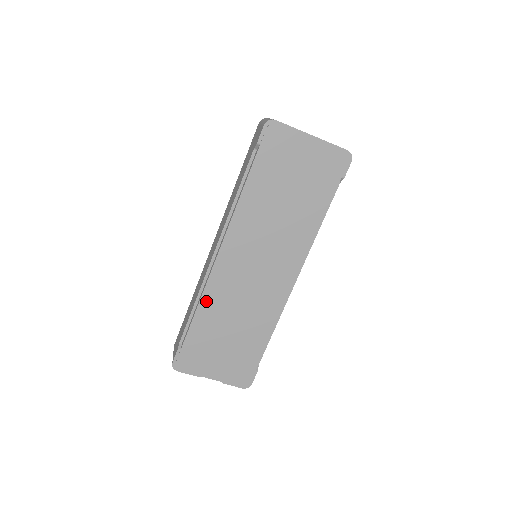
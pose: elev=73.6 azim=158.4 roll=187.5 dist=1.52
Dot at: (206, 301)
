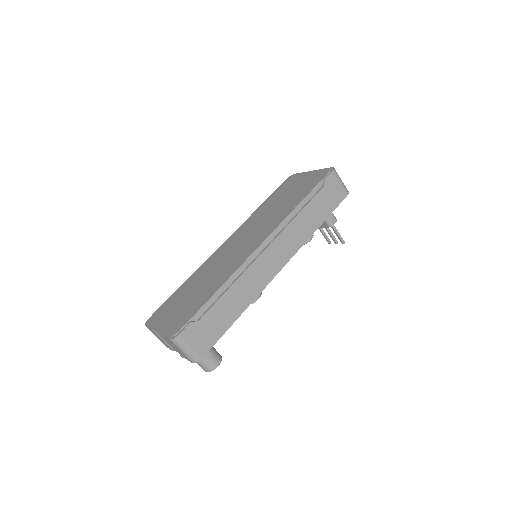
Dot at: (199, 271)
